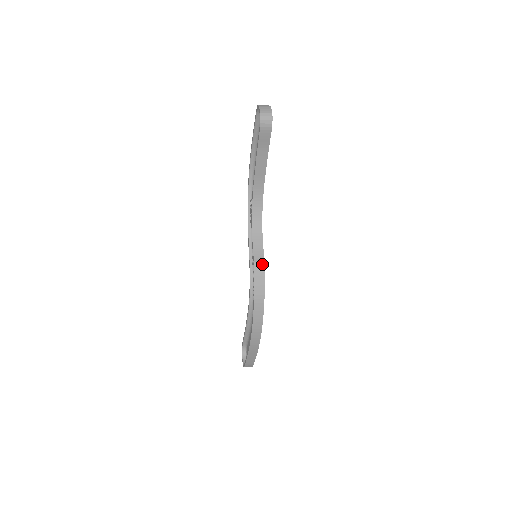
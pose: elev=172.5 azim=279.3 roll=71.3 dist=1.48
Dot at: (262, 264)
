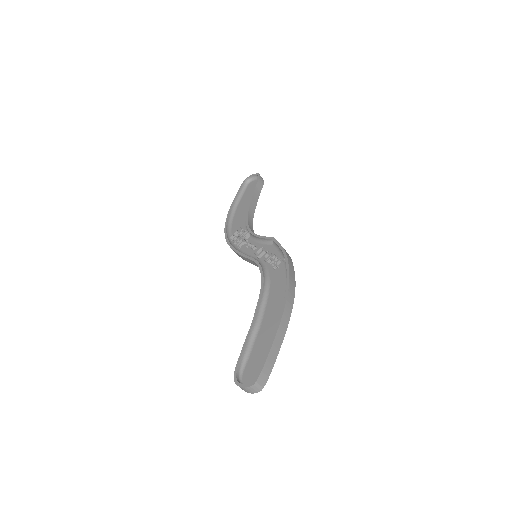
Dot at: occluded
